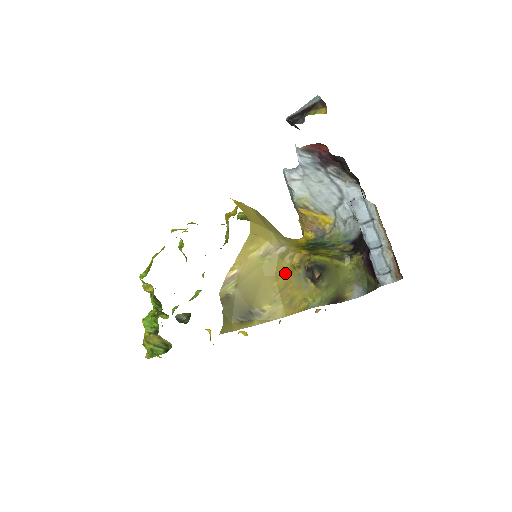
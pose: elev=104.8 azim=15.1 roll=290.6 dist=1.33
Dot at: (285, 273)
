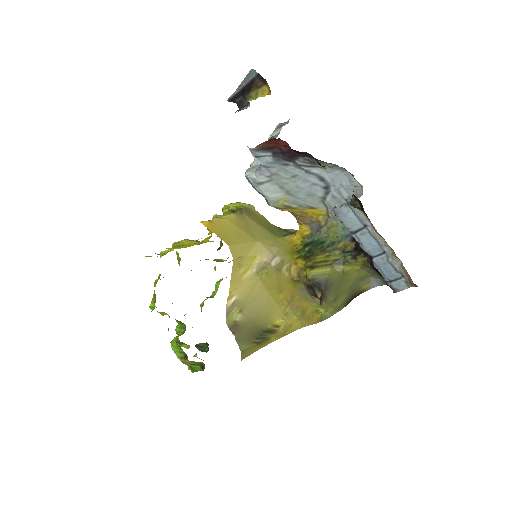
Dot at: (287, 285)
